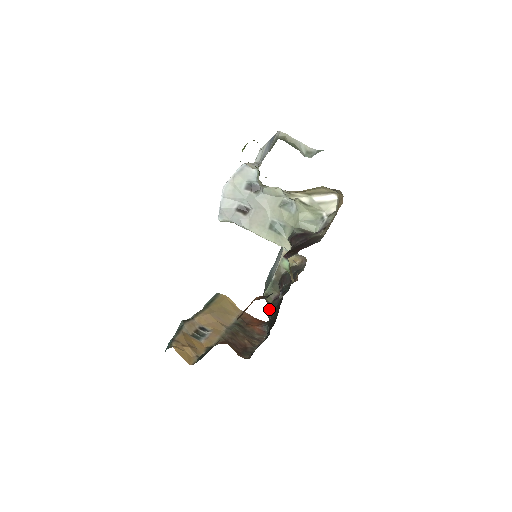
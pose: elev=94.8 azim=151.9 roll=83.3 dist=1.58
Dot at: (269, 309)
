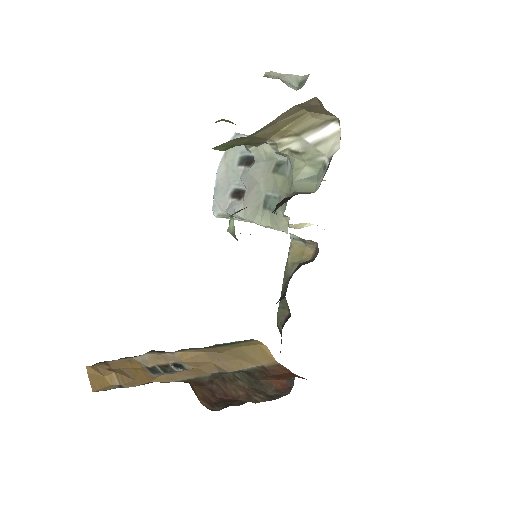
Dot at: (281, 341)
